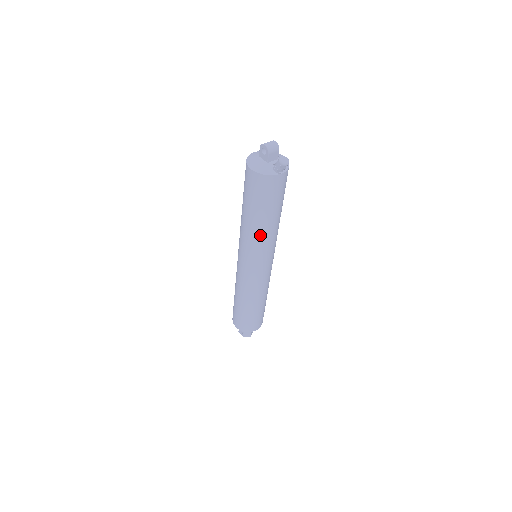
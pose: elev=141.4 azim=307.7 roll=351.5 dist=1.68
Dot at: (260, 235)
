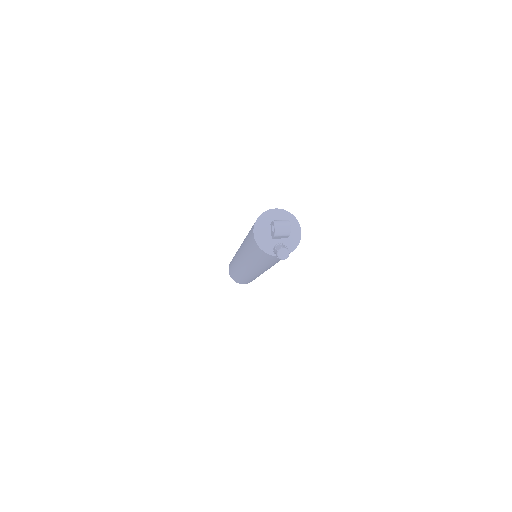
Dot at: (252, 264)
